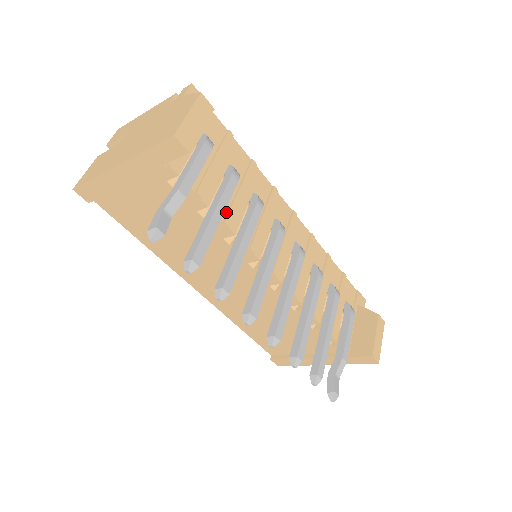
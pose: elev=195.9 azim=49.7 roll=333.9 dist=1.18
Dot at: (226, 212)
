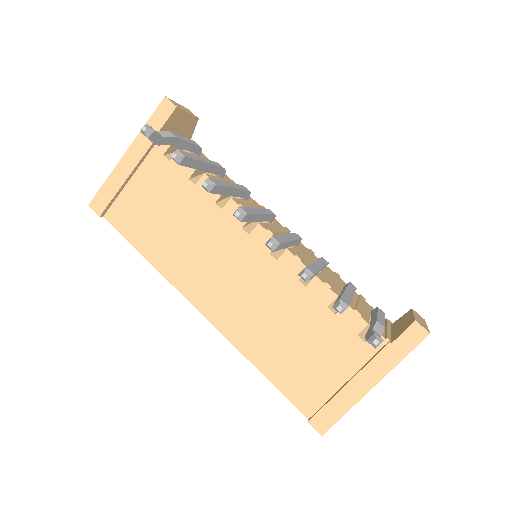
Dot at: occluded
